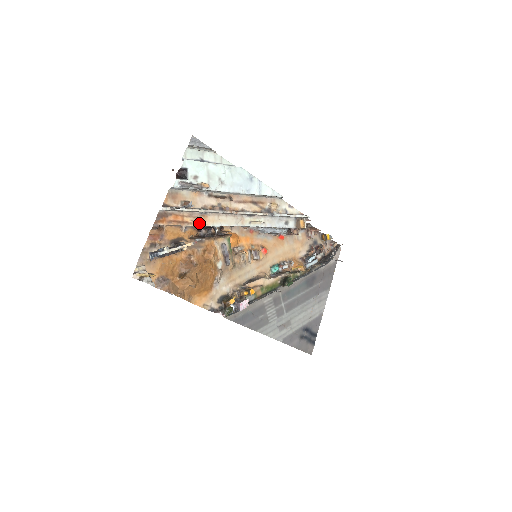
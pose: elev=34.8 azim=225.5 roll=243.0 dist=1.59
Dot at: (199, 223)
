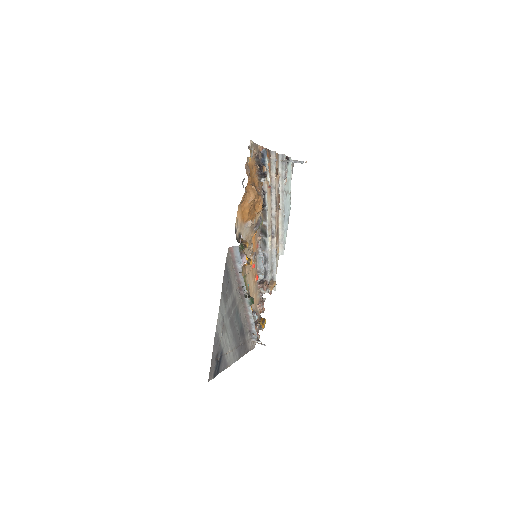
Dot at: (267, 189)
